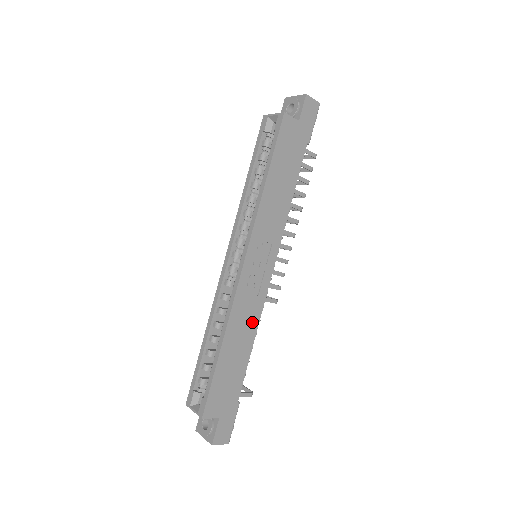
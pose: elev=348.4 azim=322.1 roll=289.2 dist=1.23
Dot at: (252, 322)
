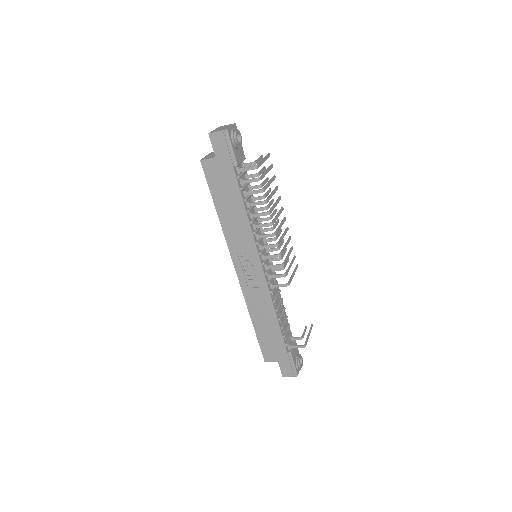
Dot at: (267, 304)
